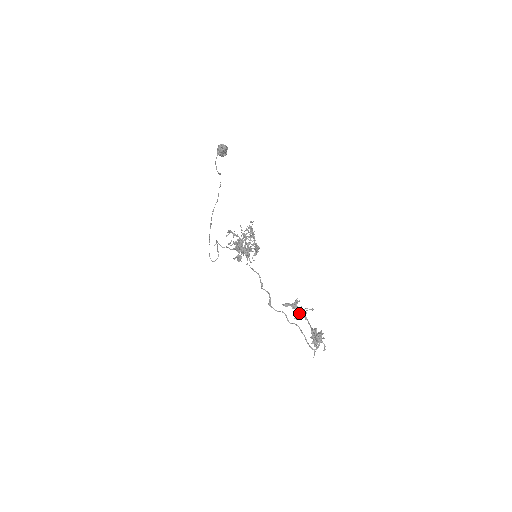
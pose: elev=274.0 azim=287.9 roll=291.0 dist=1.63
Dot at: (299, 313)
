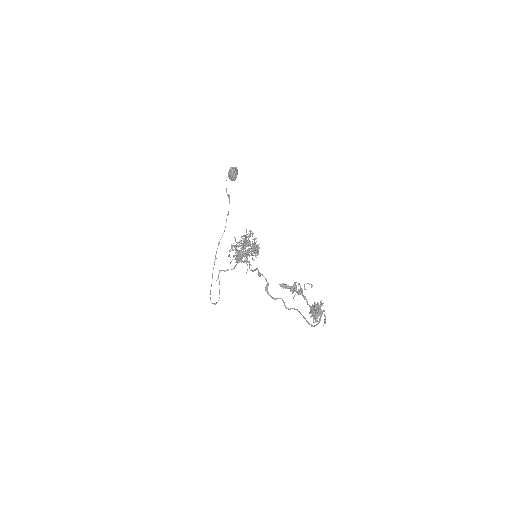
Dot at: (297, 291)
